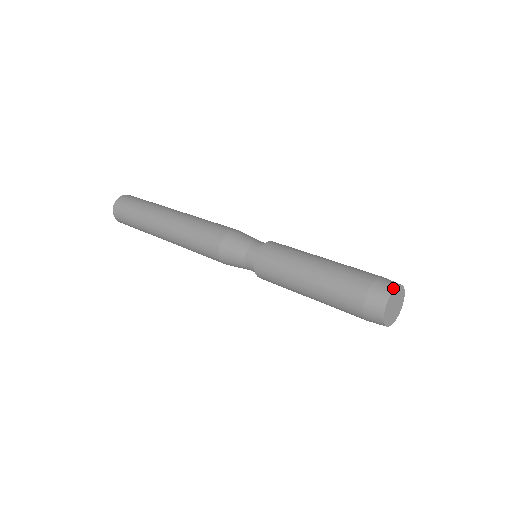
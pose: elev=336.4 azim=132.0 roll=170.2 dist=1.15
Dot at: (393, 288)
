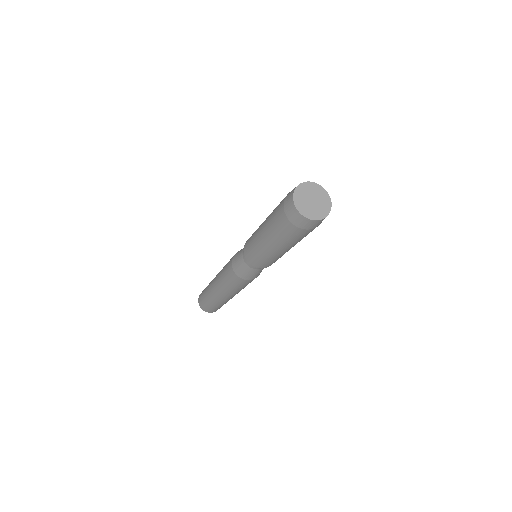
Dot at: (294, 189)
